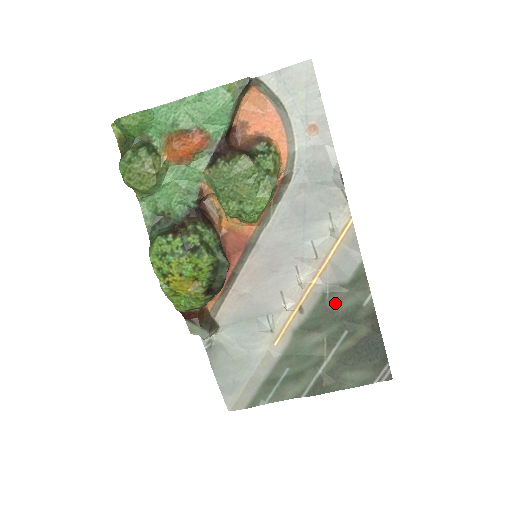
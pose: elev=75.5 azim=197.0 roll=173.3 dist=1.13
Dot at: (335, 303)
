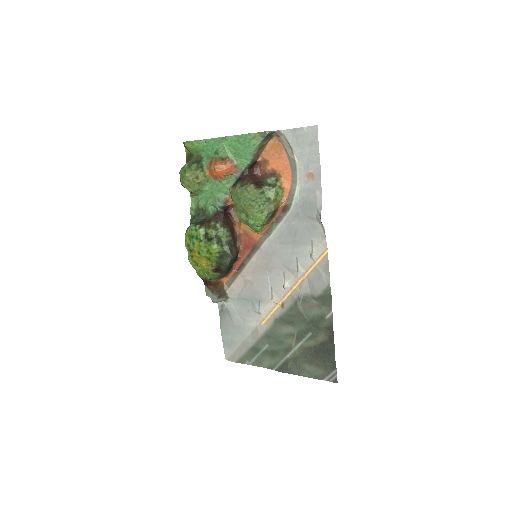
Dot at: (306, 309)
